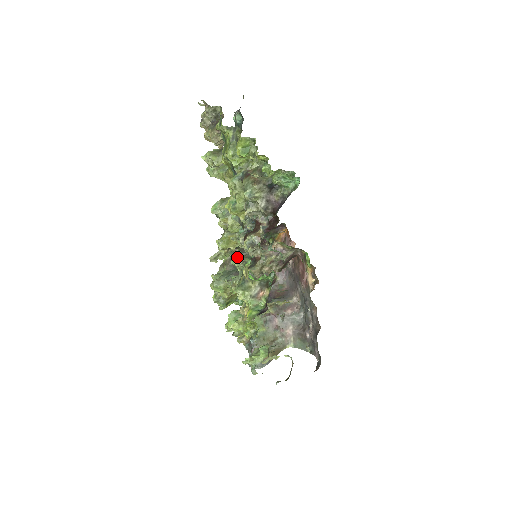
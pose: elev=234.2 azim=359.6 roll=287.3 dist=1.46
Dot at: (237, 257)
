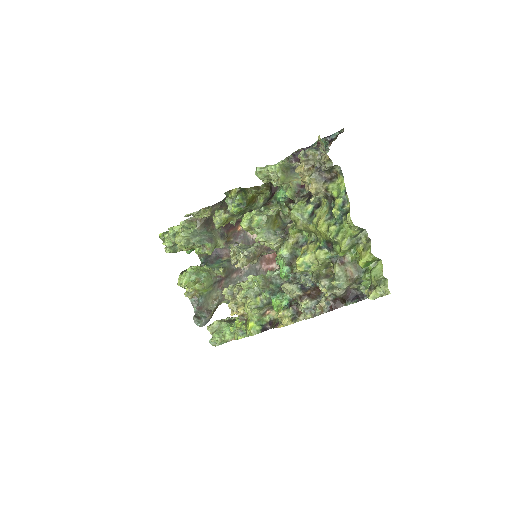
Dot at: (265, 282)
